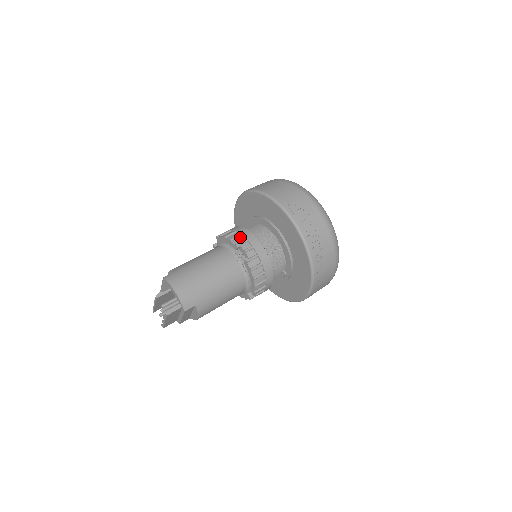
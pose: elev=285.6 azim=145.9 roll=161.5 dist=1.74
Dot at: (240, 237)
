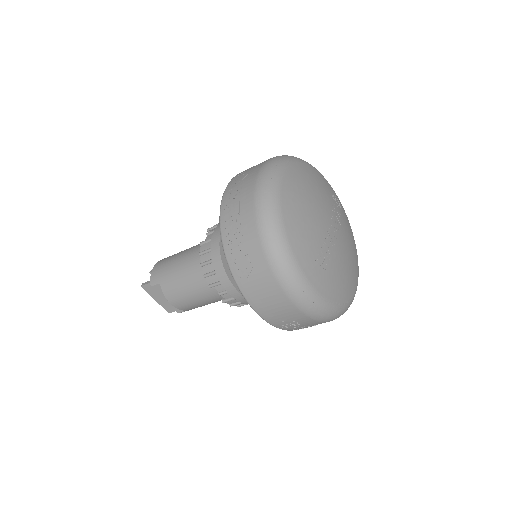
Dot at: occluded
